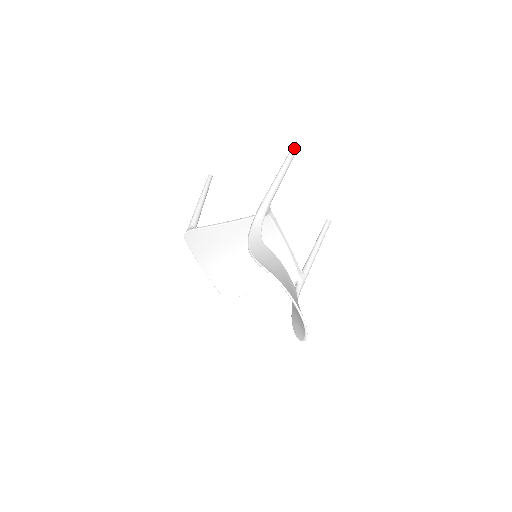
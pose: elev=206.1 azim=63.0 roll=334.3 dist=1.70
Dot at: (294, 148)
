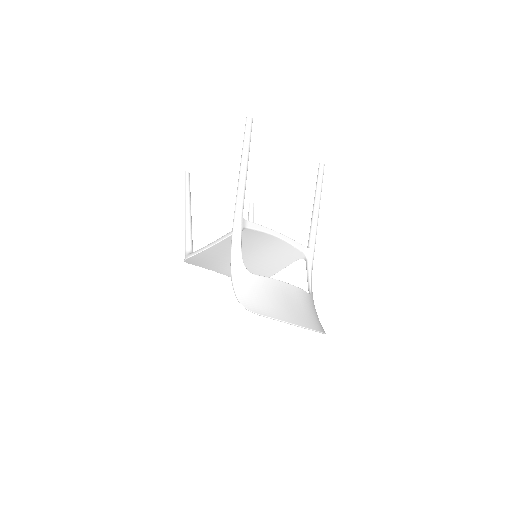
Dot at: (247, 128)
